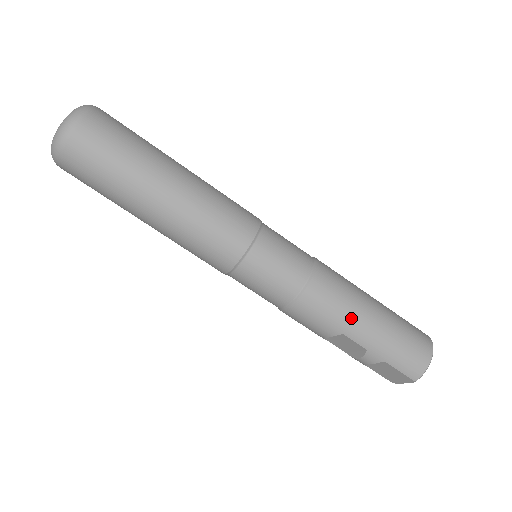
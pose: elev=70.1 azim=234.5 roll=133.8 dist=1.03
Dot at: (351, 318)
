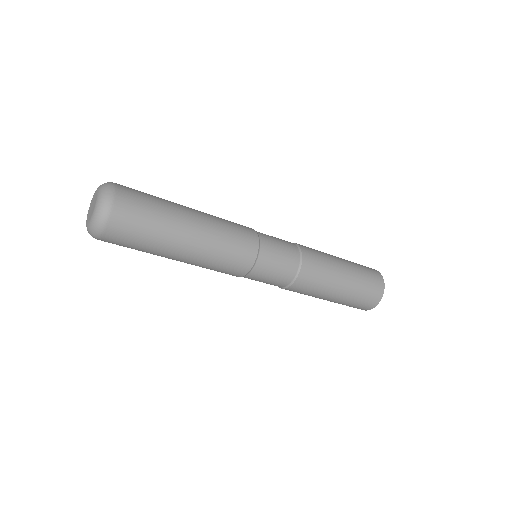
Dot at: (321, 295)
